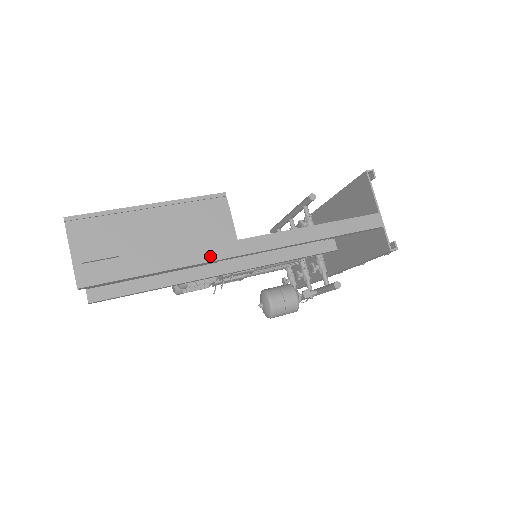
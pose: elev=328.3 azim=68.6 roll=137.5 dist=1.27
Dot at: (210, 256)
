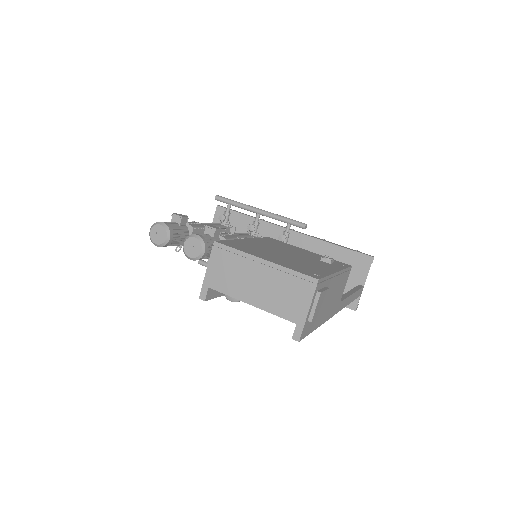
Dot at: (332, 314)
